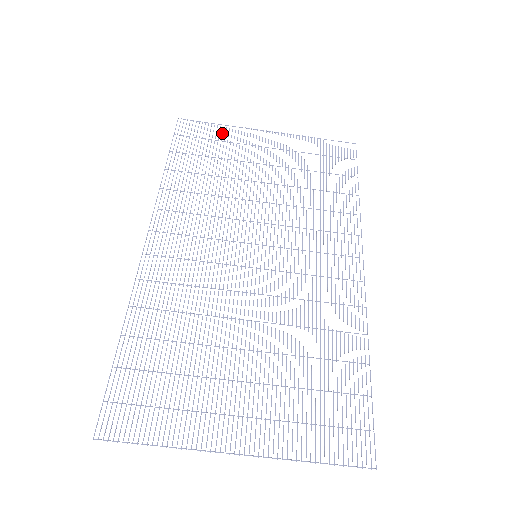
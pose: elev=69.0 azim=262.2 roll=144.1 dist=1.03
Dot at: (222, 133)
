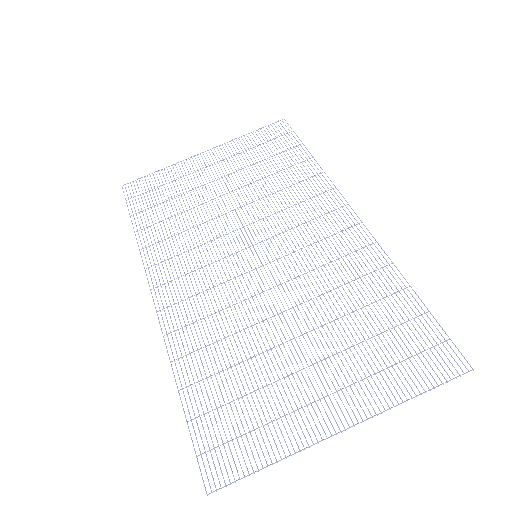
Dot at: occluded
